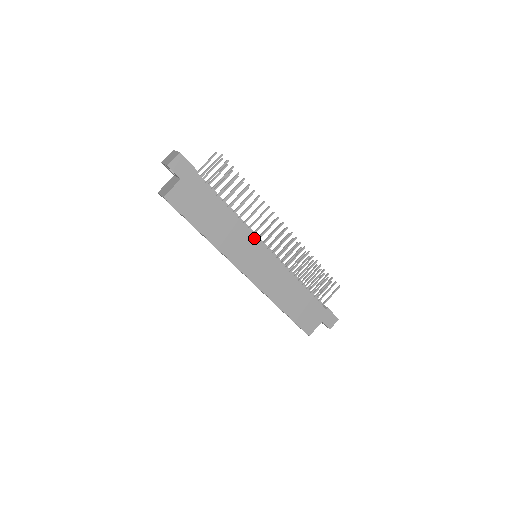
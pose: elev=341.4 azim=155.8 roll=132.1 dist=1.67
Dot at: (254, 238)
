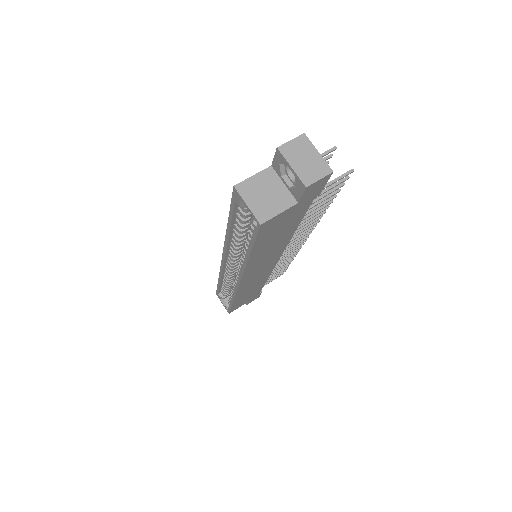
Dot at: (281, 252)
